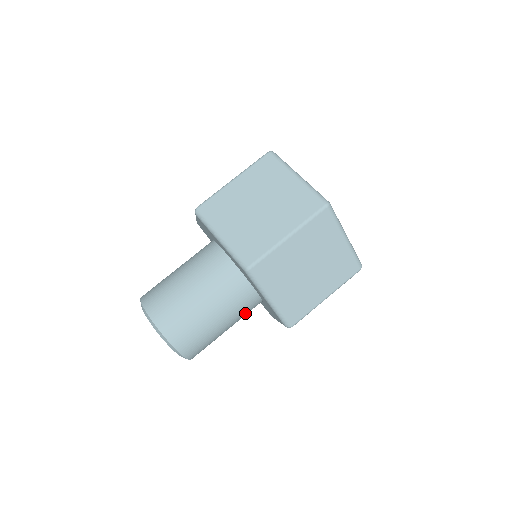
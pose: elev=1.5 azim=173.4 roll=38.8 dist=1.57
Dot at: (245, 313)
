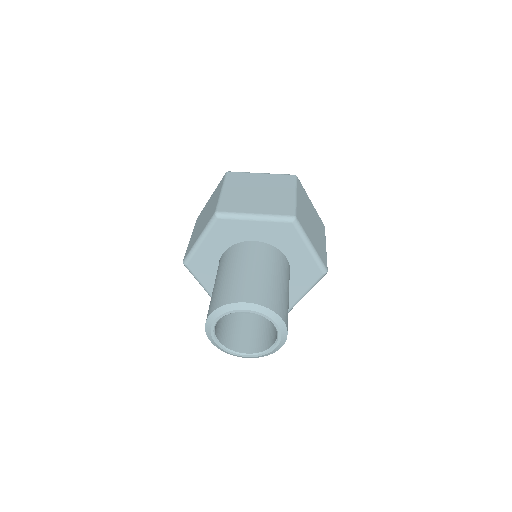
Dot at: (276, 262)
